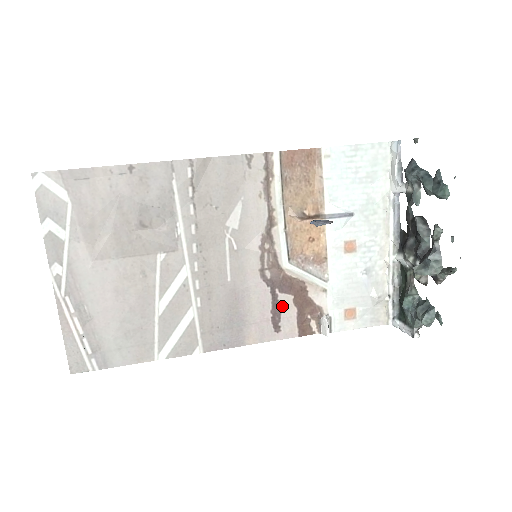
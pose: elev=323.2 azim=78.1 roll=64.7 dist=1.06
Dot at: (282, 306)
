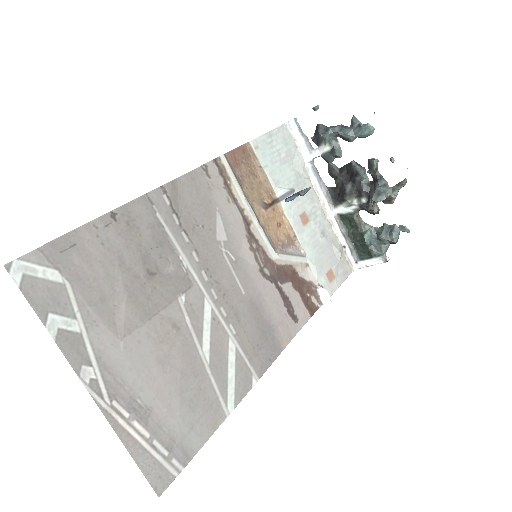
Dot at: (289, 296)
